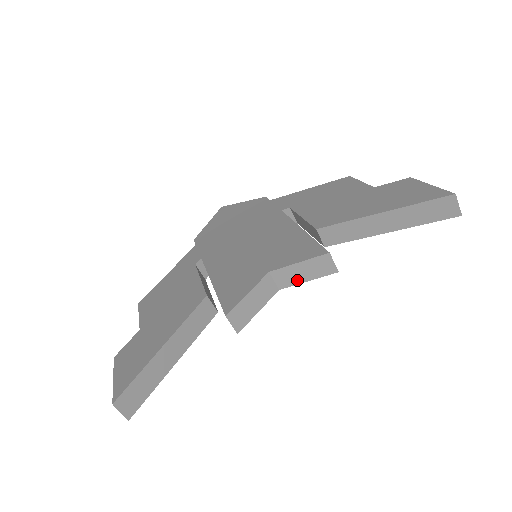
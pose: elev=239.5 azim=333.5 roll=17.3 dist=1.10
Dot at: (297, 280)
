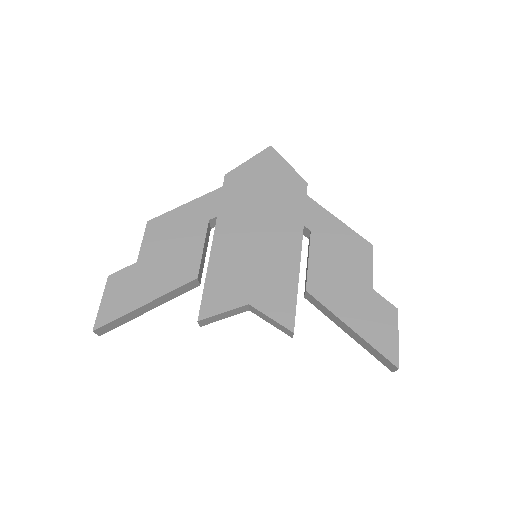
Dot at: (264, 318)
